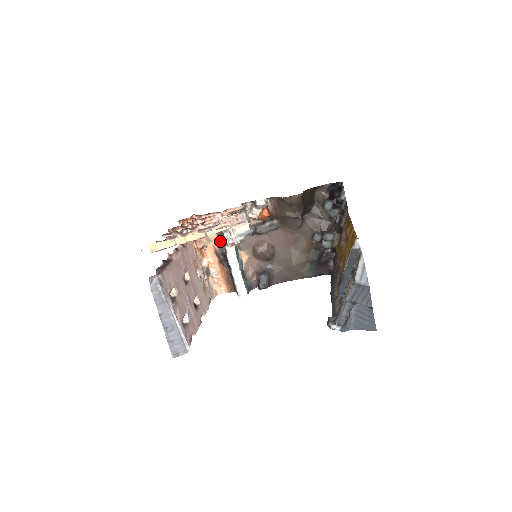
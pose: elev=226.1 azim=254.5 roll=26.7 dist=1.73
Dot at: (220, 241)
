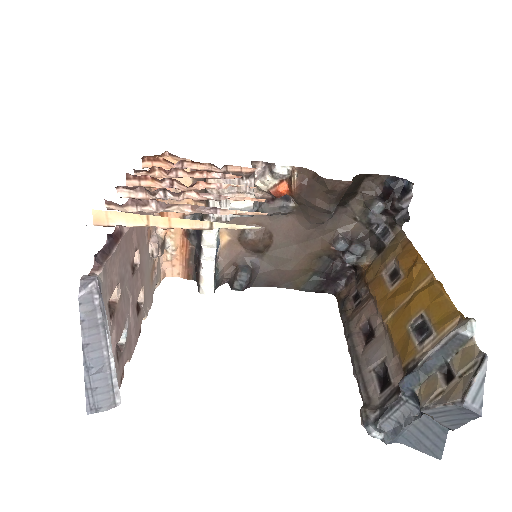
Dot at: (195, 204)
